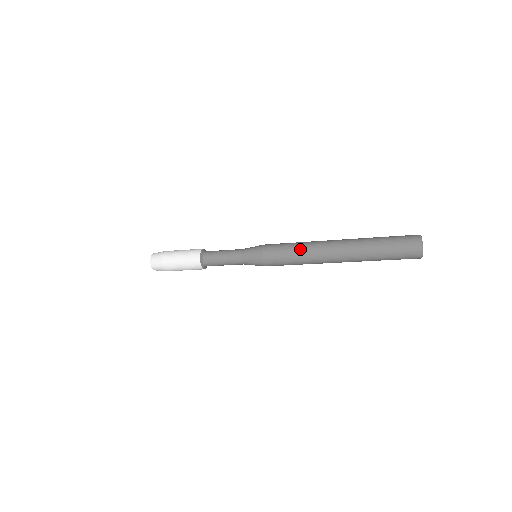
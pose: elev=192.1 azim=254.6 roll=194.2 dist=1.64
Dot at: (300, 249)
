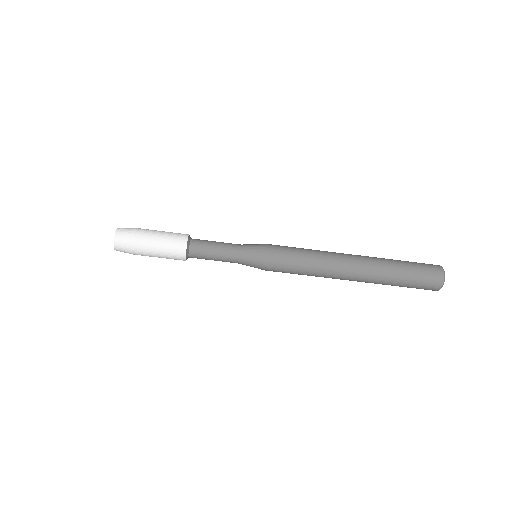
Dot at: occluded
